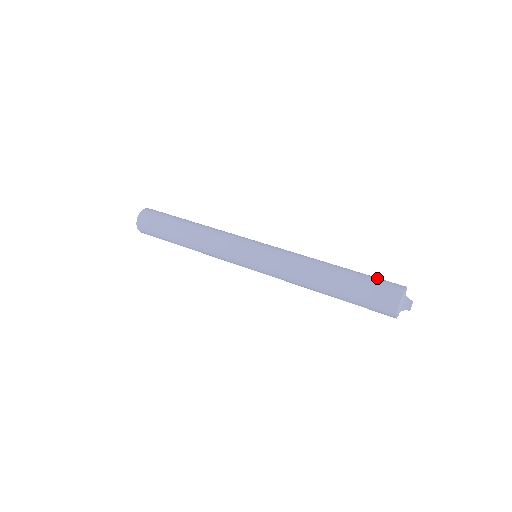
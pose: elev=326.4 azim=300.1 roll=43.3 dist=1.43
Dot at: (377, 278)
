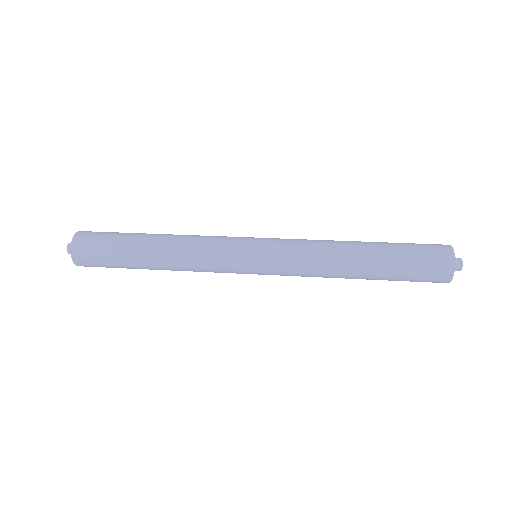
Dot at: (414, 243)
